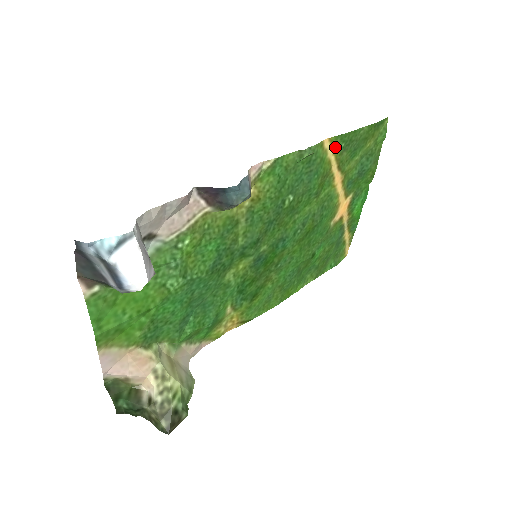
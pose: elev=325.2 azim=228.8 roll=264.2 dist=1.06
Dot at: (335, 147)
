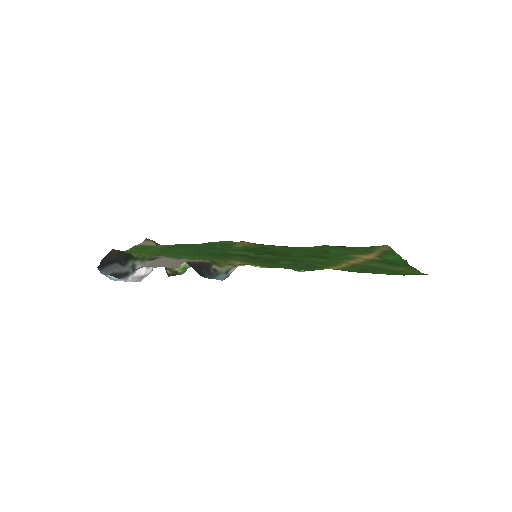
Dot at: (344, 268)
